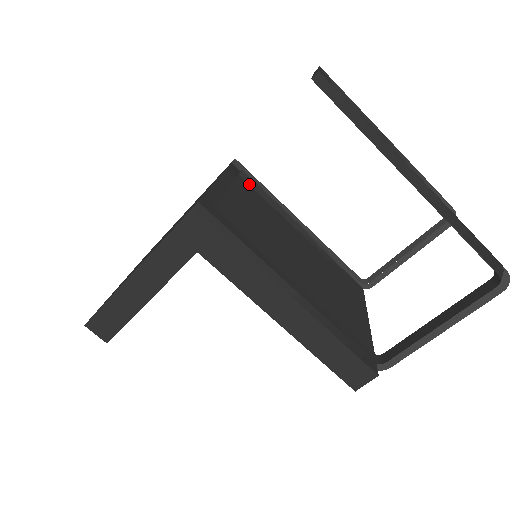
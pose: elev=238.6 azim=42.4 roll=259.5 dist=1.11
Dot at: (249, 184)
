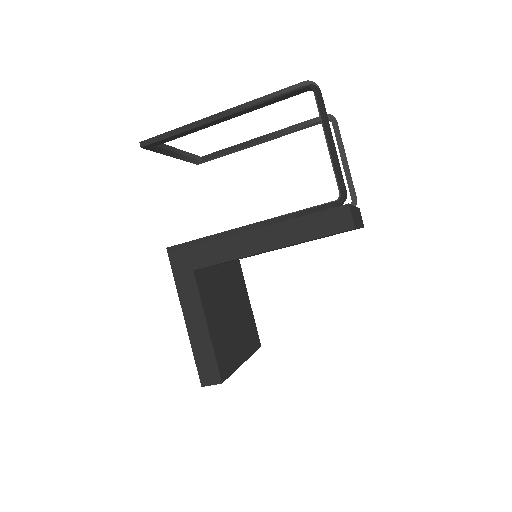
Dot at: occluded
